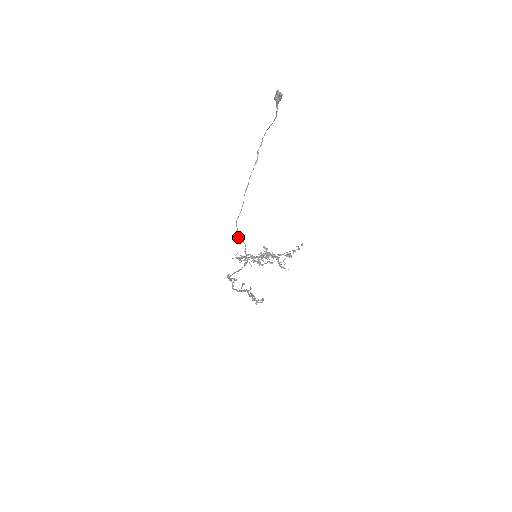
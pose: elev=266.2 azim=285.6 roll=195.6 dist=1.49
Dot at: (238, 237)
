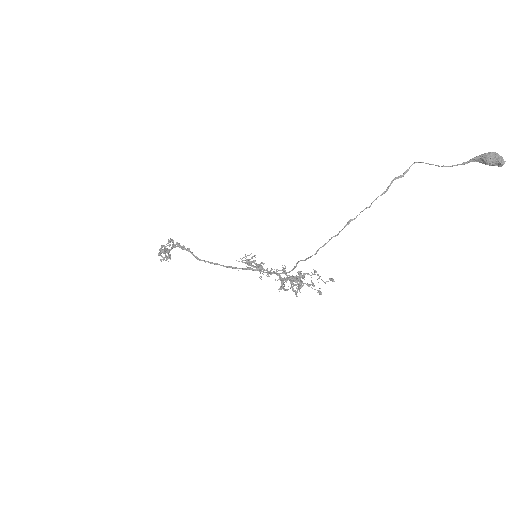
Dot at: (297, 263)
